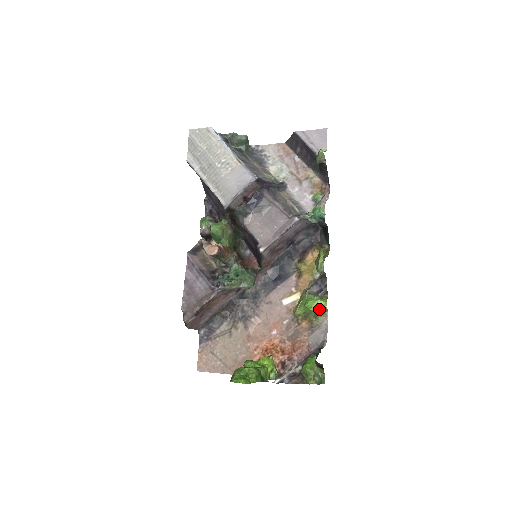
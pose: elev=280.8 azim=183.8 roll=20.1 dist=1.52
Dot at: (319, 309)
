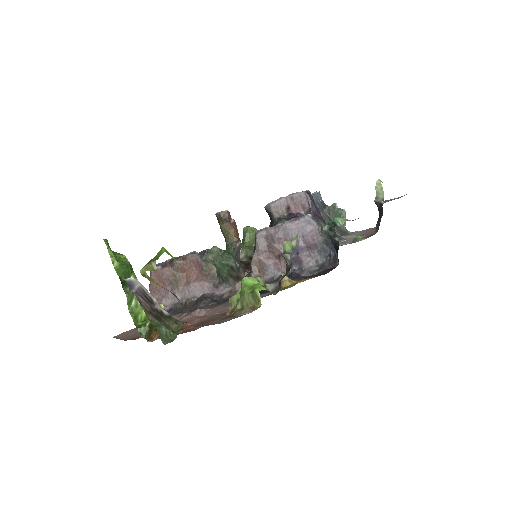
Dot at: (251, 289)
